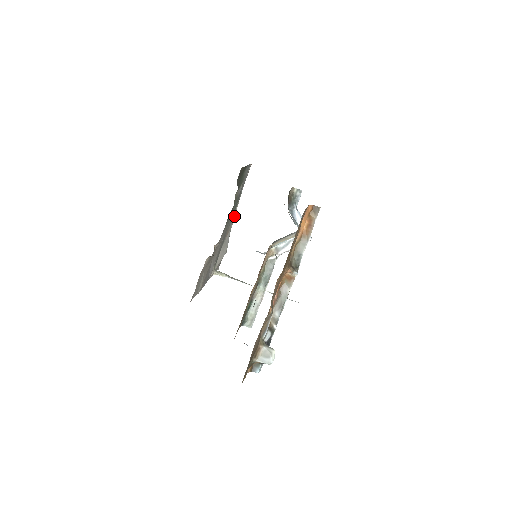
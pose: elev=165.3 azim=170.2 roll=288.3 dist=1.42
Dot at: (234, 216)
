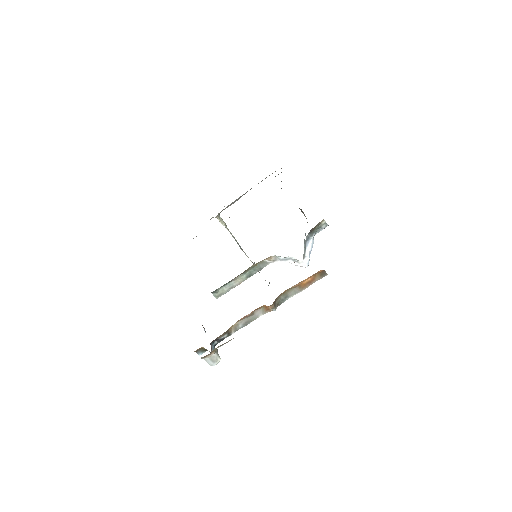
Dot at: occluded
